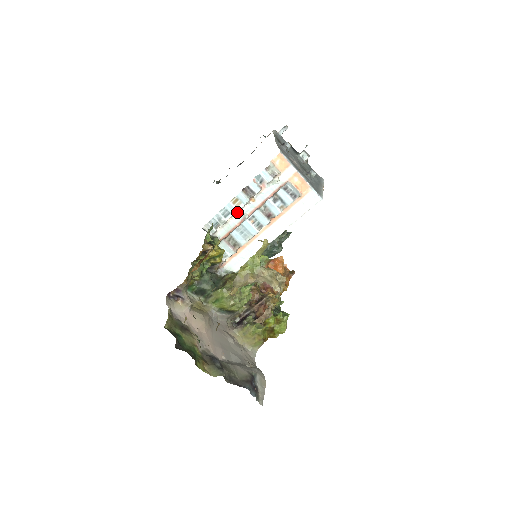
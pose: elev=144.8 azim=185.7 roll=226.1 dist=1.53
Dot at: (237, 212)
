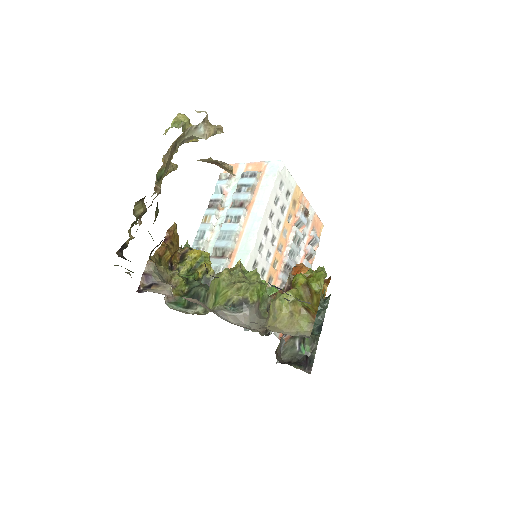
Dot at: (212, 227)
